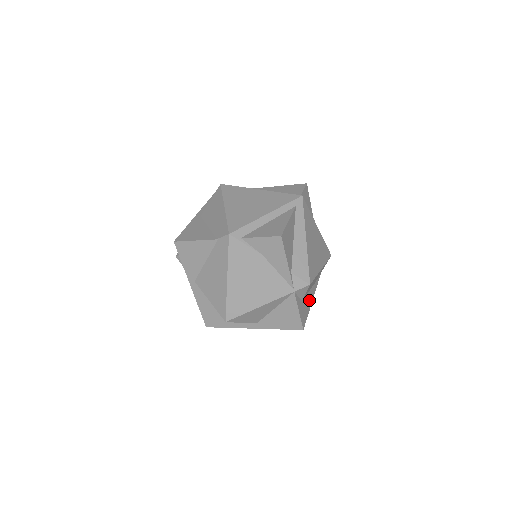
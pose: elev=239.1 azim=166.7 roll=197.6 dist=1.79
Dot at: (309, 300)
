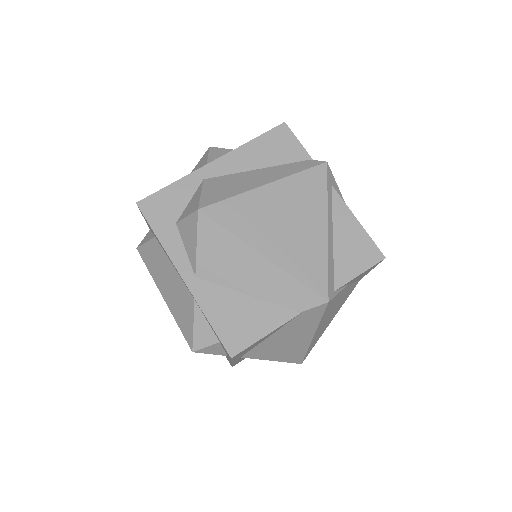
Dot at: occluded
